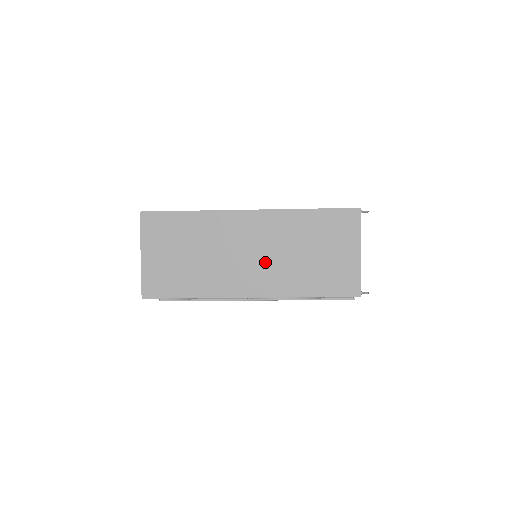
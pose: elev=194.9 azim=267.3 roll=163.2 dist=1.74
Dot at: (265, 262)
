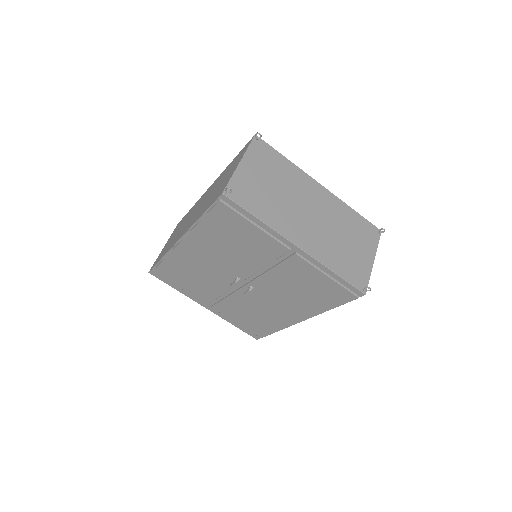
Dot at: (197, 211)
